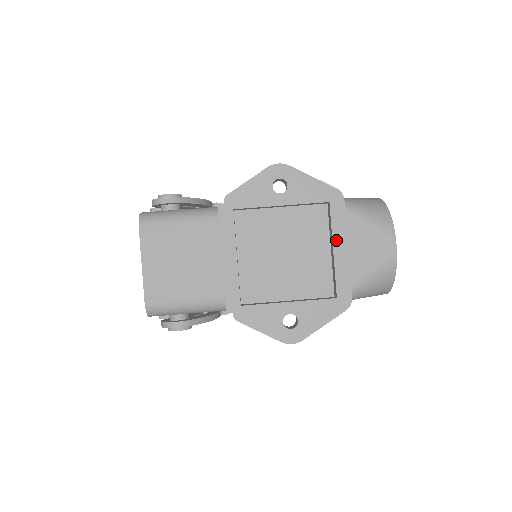
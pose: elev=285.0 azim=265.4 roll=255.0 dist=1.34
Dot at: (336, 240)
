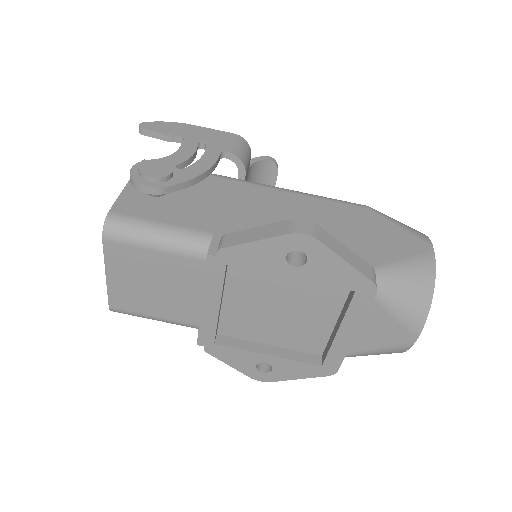
Dot at: (345, 325)
